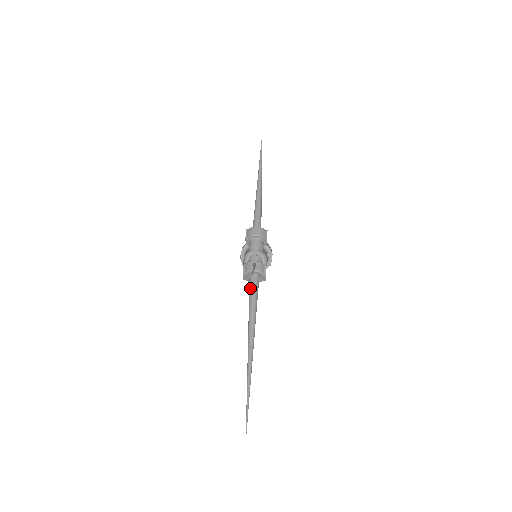
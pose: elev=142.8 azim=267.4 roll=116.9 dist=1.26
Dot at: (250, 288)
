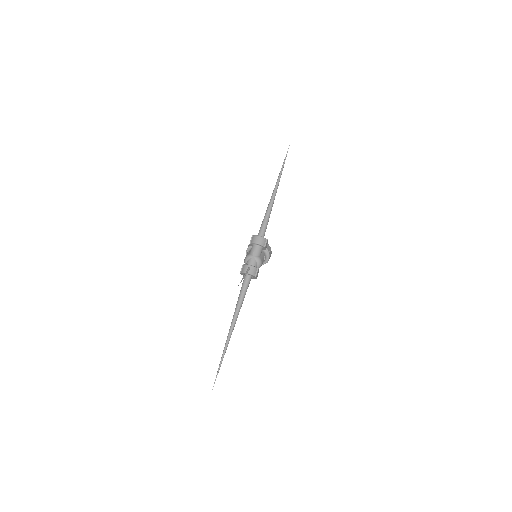
Dot at: (242, 285)
